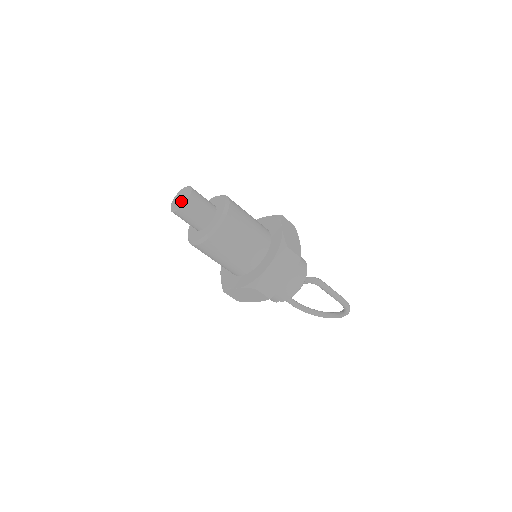
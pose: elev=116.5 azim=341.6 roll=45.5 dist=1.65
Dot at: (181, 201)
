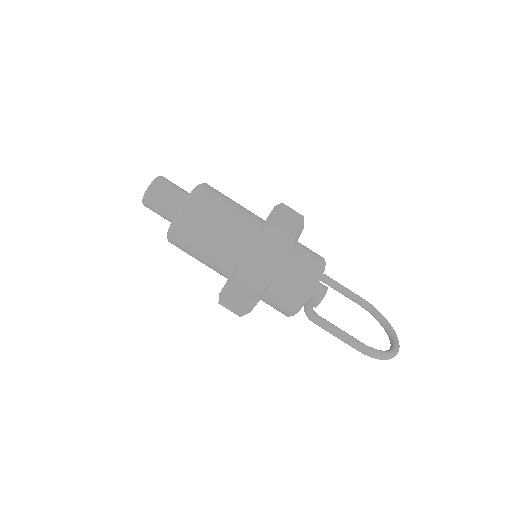
Dot at: occluded
